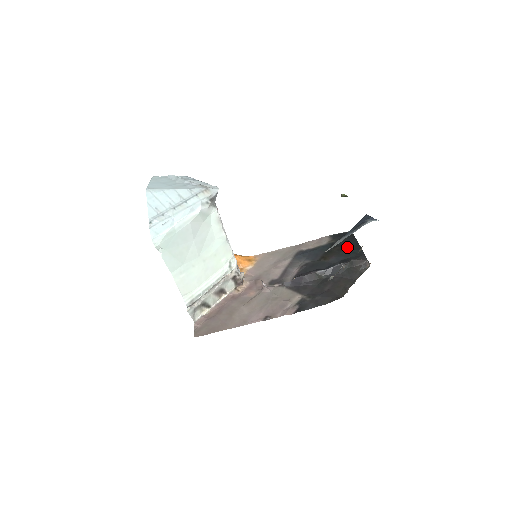
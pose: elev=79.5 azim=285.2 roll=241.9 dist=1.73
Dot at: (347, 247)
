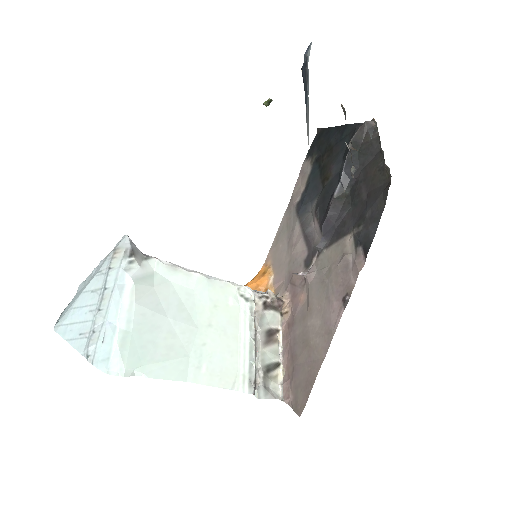
Dot at: (333, 143)
